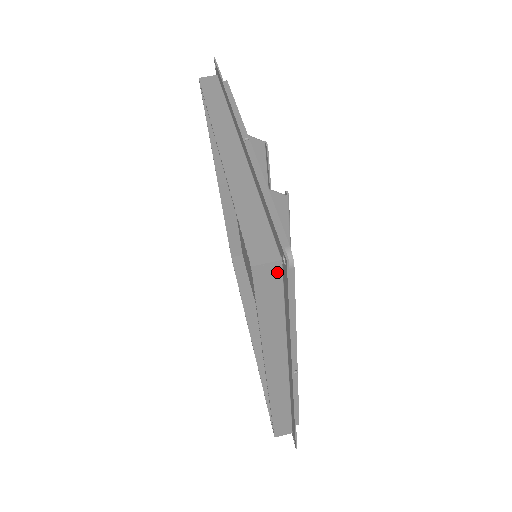
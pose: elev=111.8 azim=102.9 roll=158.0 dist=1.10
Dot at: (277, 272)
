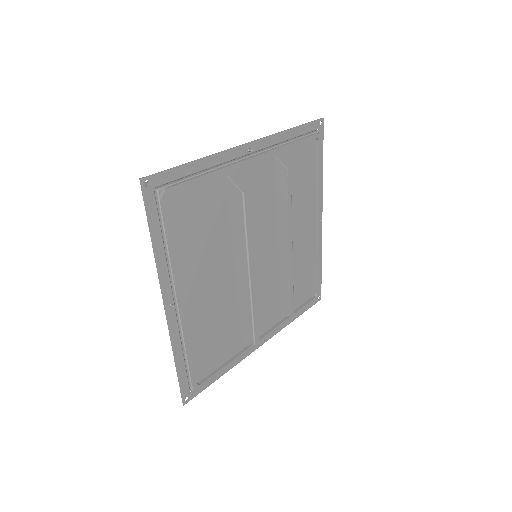
Dot at: (152, 197)
